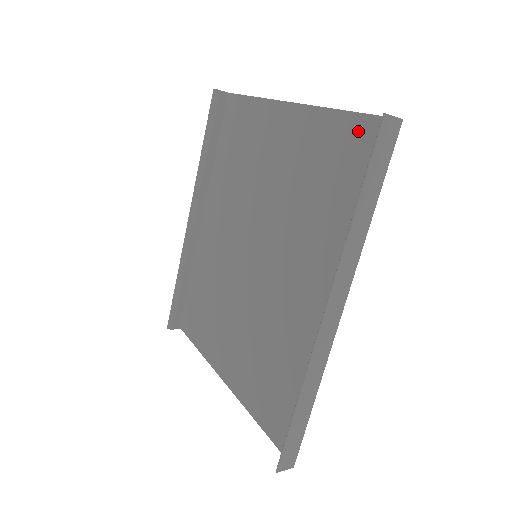
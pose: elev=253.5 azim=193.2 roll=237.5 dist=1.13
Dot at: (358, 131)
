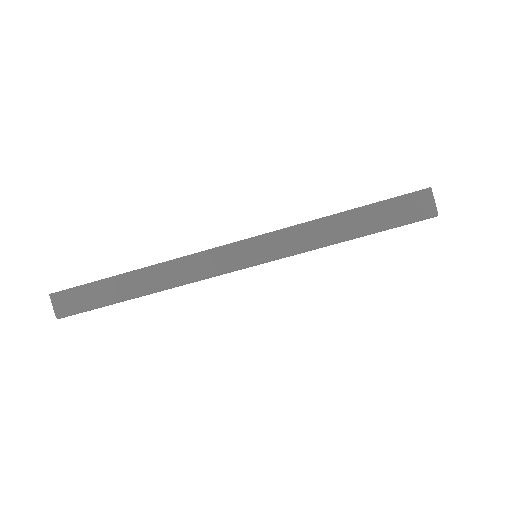
Dot at: occluded
